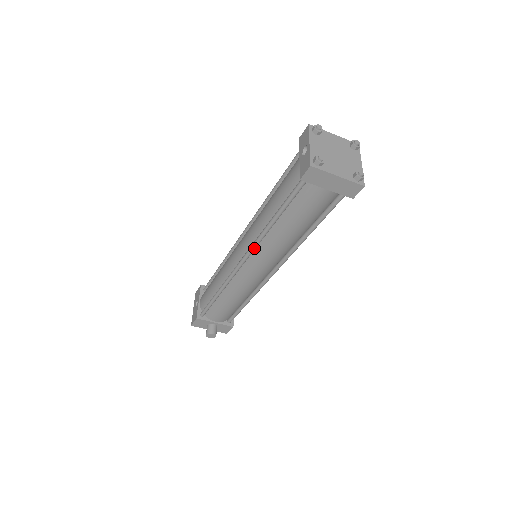
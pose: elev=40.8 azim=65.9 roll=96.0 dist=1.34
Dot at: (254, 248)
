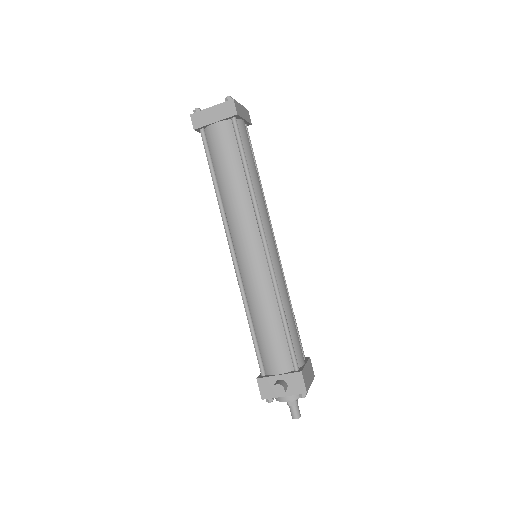
Dot at: (226, 226)
